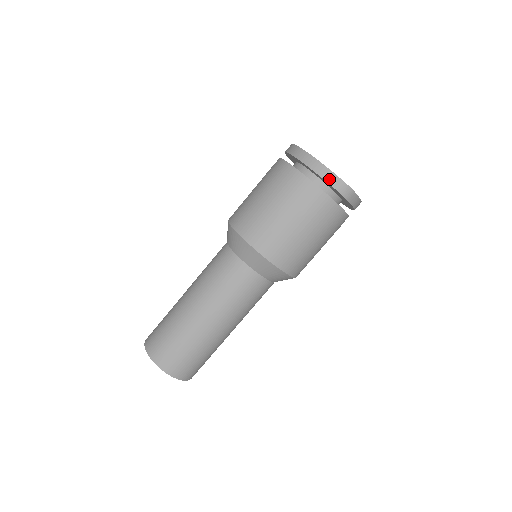
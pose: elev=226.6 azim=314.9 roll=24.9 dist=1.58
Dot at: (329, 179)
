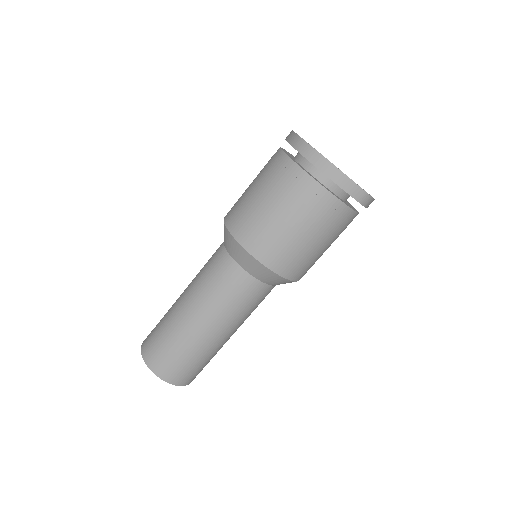
Dot at: (348, 189)
